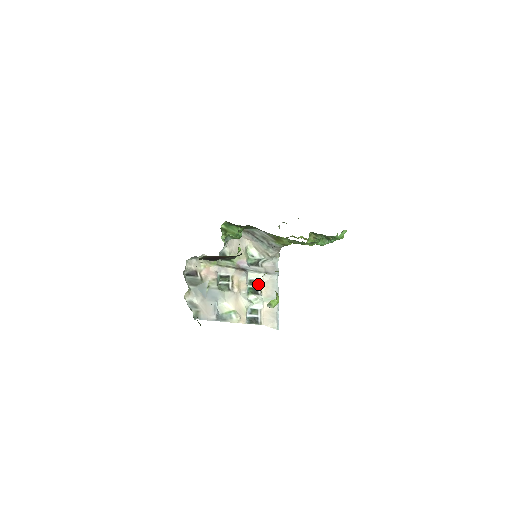
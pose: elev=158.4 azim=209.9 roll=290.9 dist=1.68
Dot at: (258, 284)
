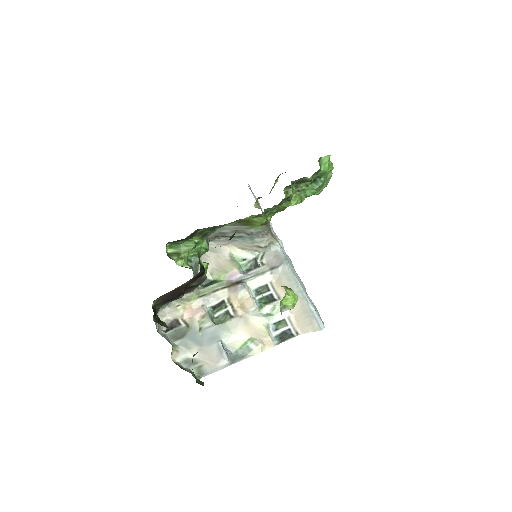
Dot at: (269, 288)
